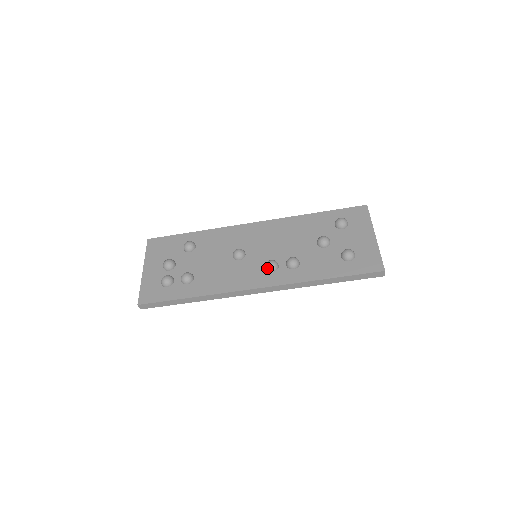
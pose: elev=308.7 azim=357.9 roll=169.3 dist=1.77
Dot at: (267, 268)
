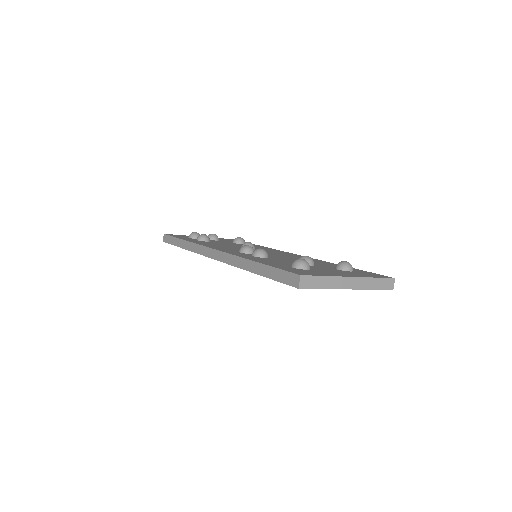
Dot at: (241, 247)
